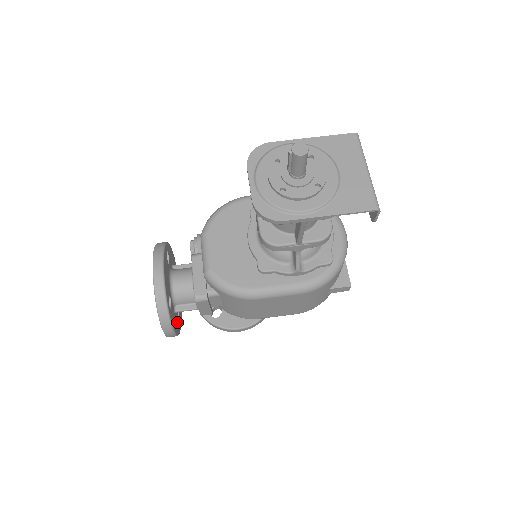
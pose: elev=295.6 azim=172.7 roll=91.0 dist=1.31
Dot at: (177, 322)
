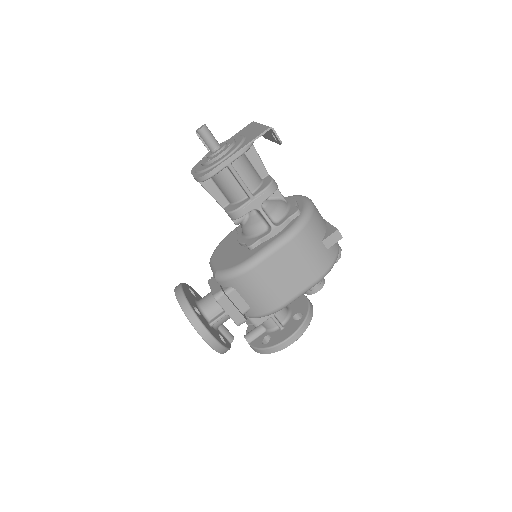
Dot at: (217, 336)
